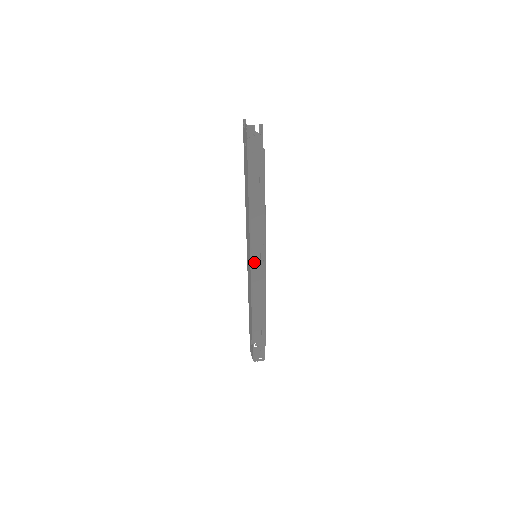
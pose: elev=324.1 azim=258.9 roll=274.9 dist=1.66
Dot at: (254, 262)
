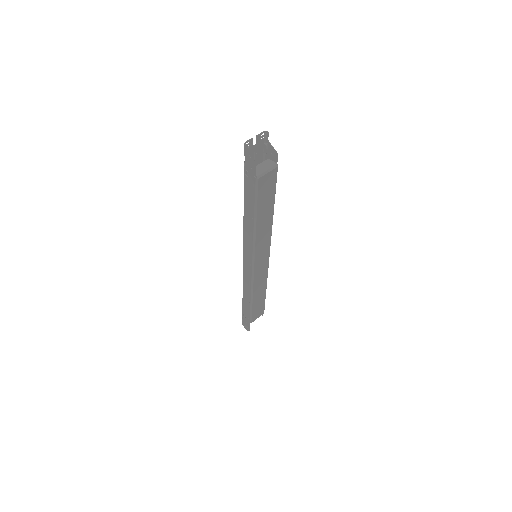
Dot at: (245, 259)
